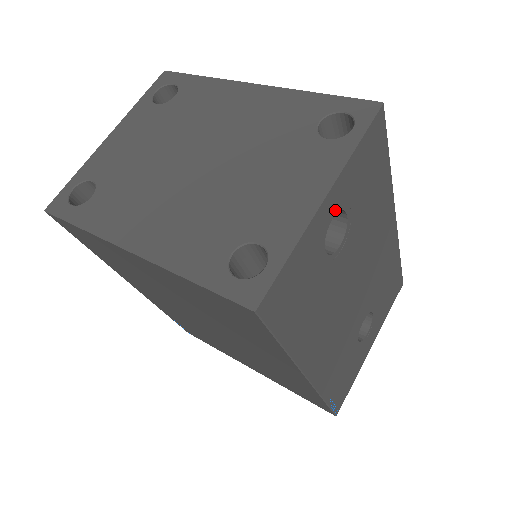
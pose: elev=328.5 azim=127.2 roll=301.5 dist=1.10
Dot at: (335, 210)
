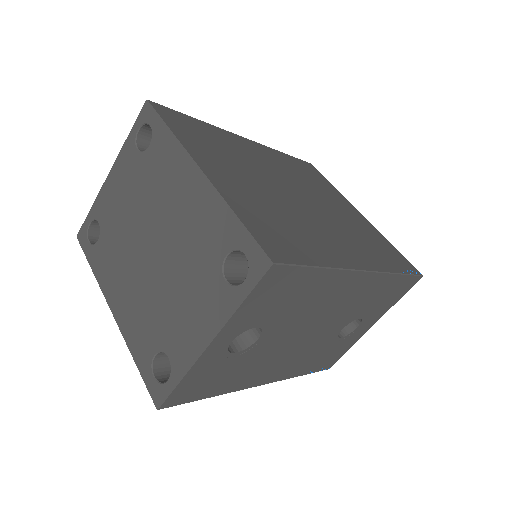
Dot at: (232, 337)
